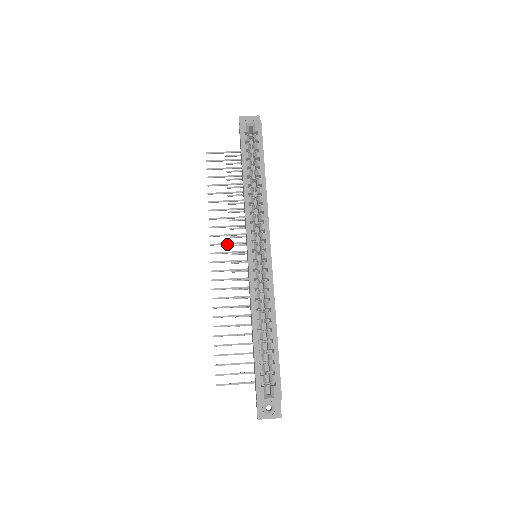
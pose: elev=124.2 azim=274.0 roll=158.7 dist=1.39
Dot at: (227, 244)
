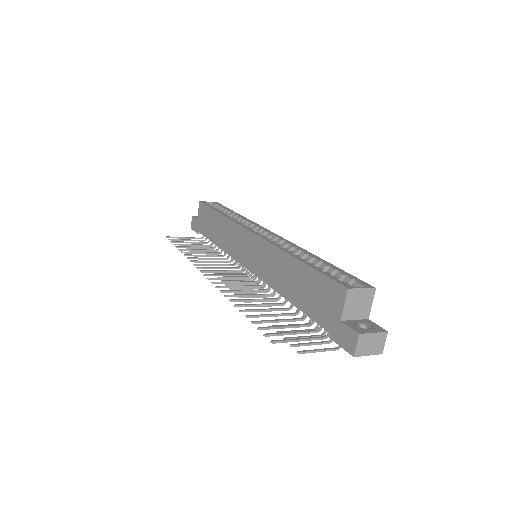
Dot at: (216, 268)
